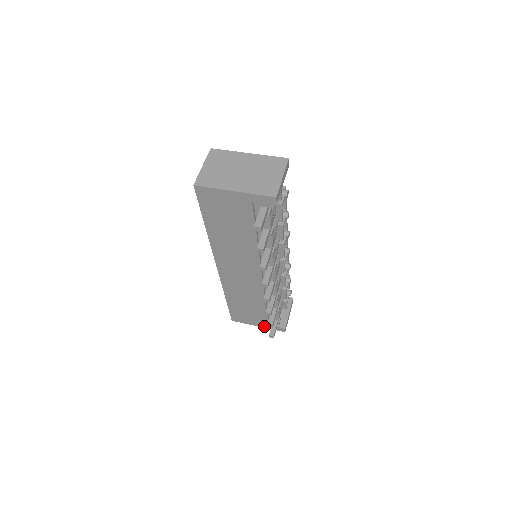
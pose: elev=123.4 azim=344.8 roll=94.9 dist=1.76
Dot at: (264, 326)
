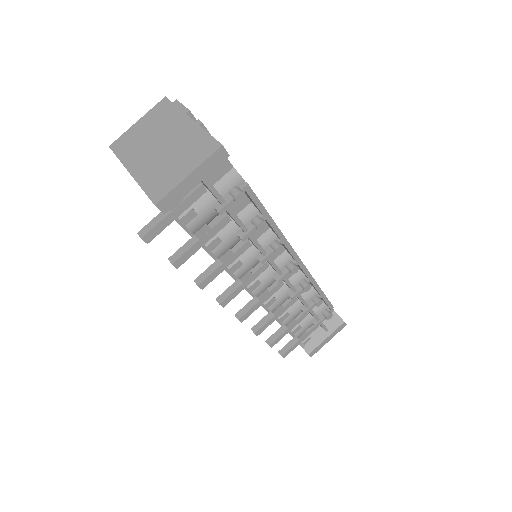
Dot at: occluded
